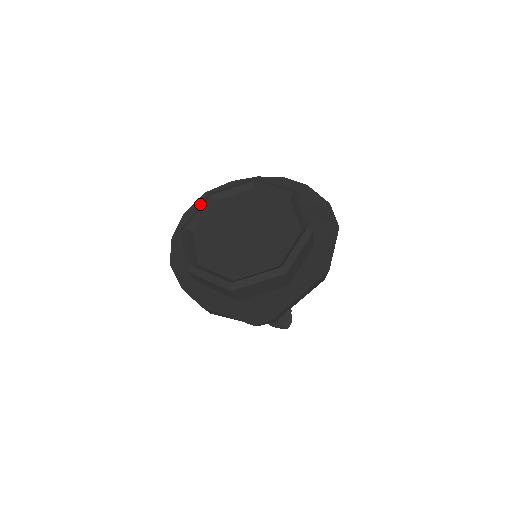
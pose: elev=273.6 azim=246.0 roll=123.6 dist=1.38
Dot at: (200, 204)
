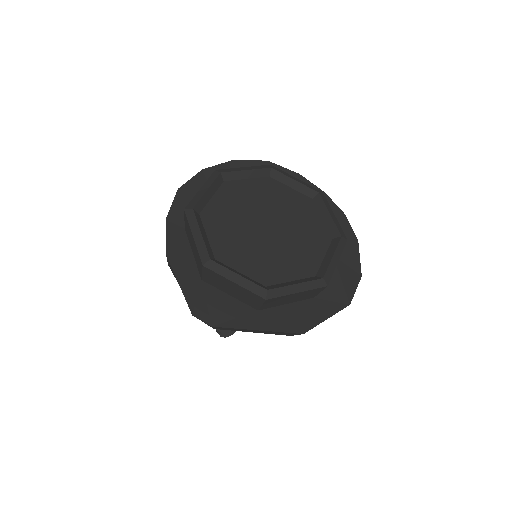
Dot at: occluded
